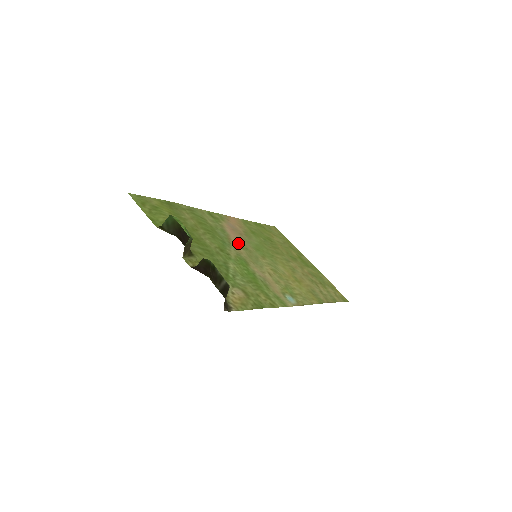
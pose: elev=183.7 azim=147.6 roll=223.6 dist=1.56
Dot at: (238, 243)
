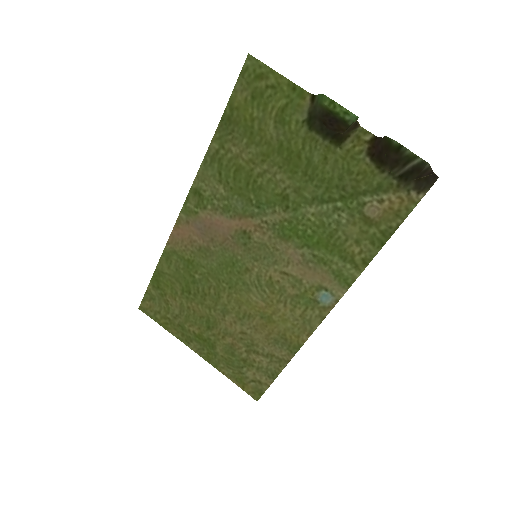
Dot at: (241, 231)
